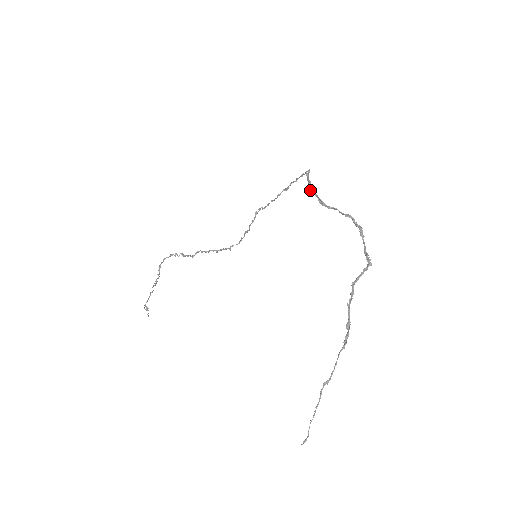
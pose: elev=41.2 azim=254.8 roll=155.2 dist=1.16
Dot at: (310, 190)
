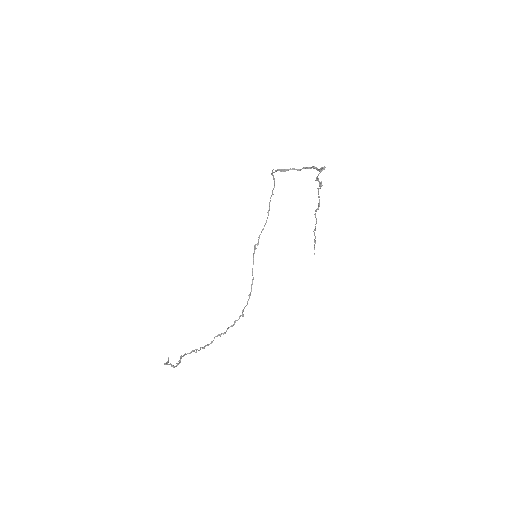
Dot at: (274, 172)
